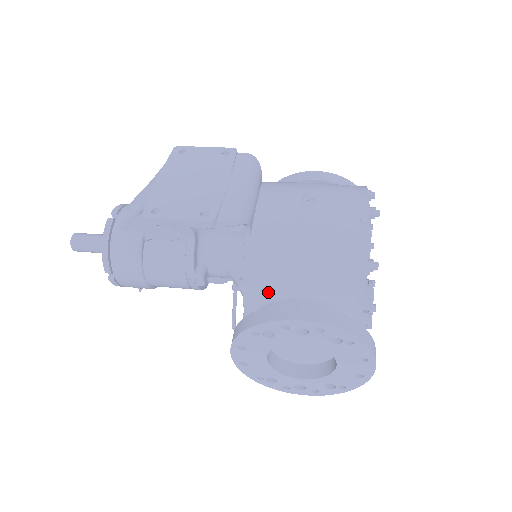
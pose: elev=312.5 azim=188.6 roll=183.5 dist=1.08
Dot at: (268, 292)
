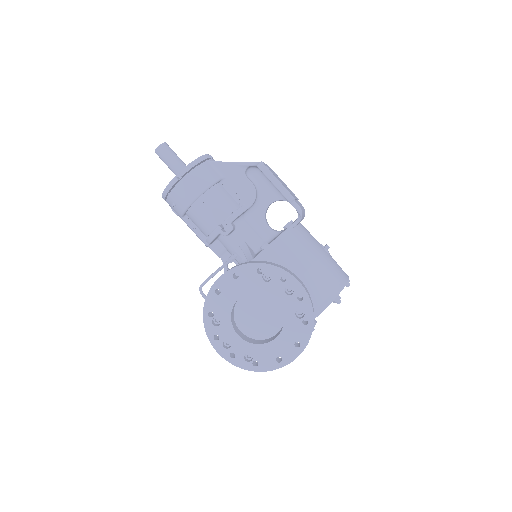
Dot at: (279, 261)
